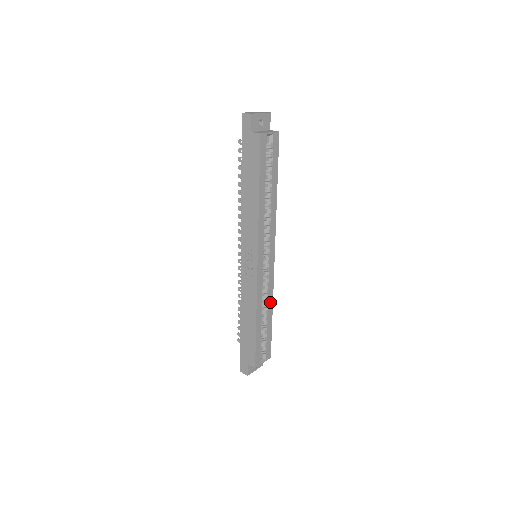
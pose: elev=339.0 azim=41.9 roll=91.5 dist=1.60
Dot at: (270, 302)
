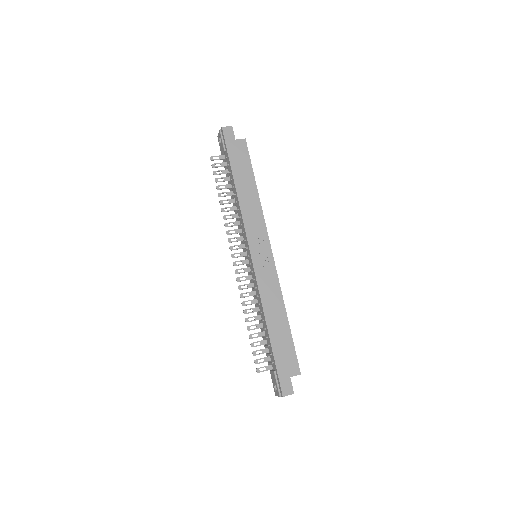
Dot at: occluded
